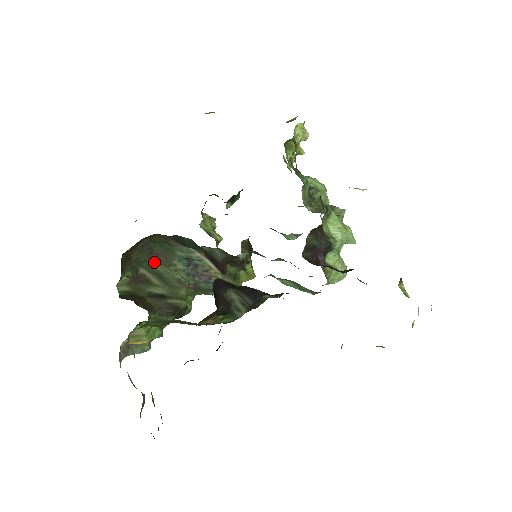
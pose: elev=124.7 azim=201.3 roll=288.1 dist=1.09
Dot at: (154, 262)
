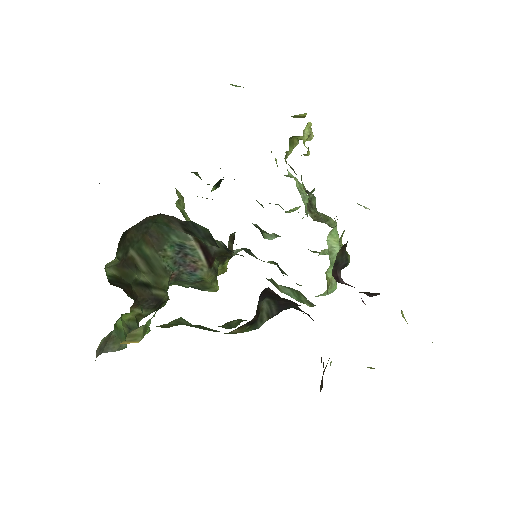
Dot at: (145, 244)
